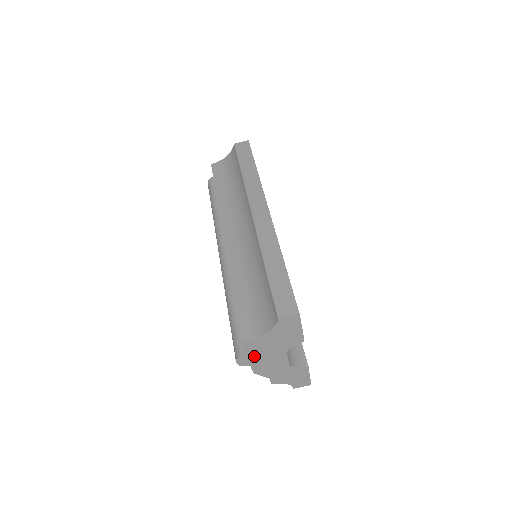
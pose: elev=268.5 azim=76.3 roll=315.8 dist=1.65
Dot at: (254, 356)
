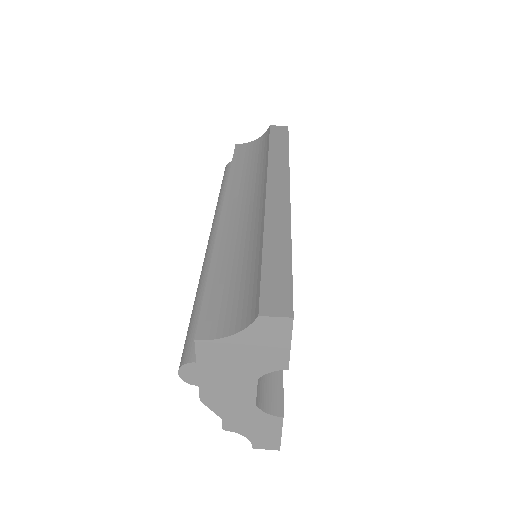
Dot at: (207, 370)
